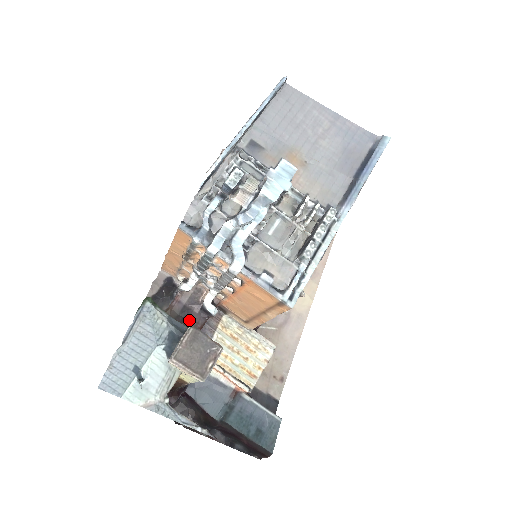
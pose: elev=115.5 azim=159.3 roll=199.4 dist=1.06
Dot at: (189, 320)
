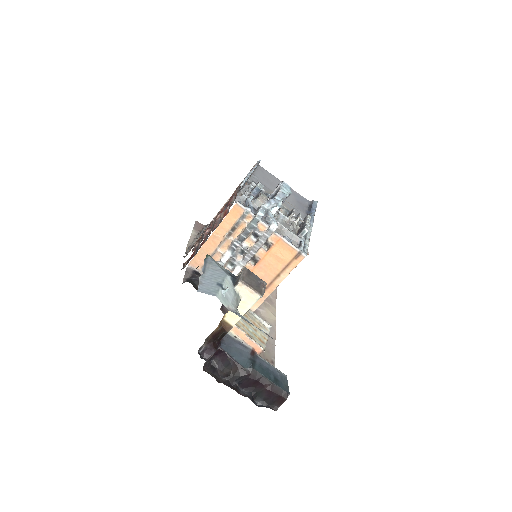
Dot at: occluded
